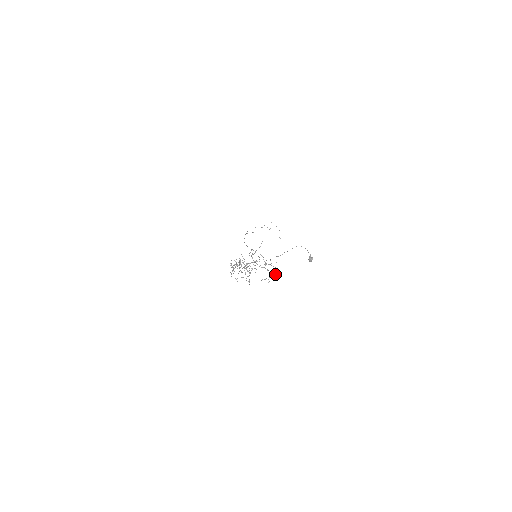
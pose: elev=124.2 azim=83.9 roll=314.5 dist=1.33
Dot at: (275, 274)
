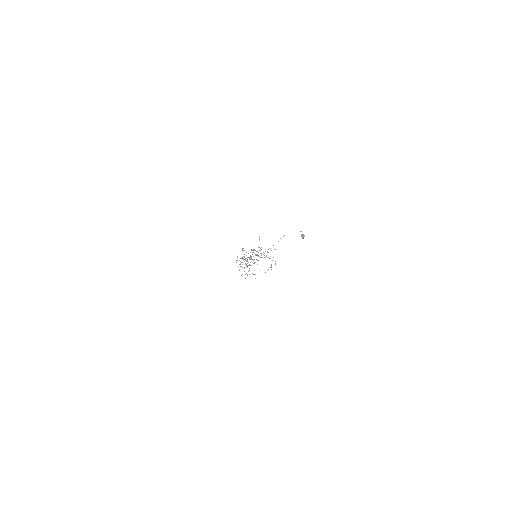
Dot at: occluded
